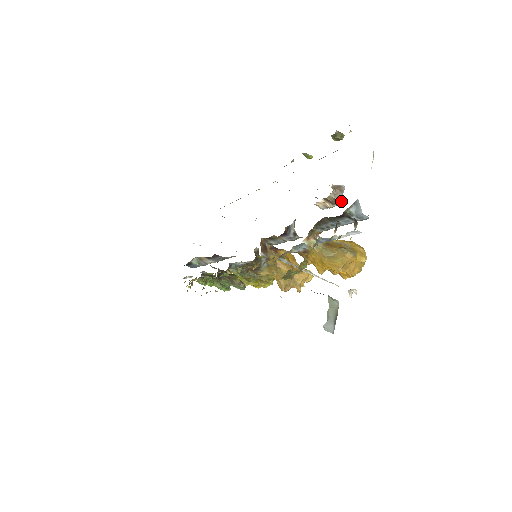
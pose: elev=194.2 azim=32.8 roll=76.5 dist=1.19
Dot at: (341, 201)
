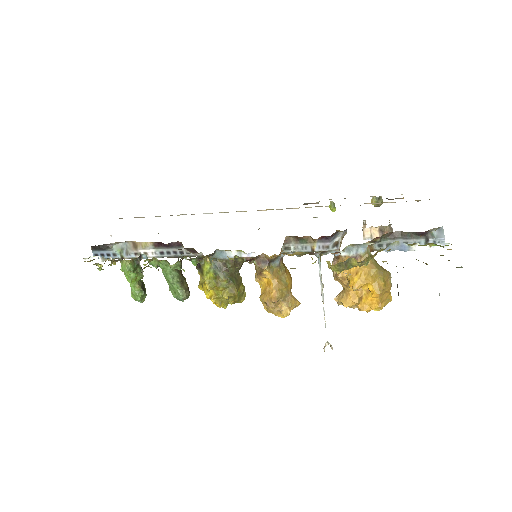
Dot at: occluded
